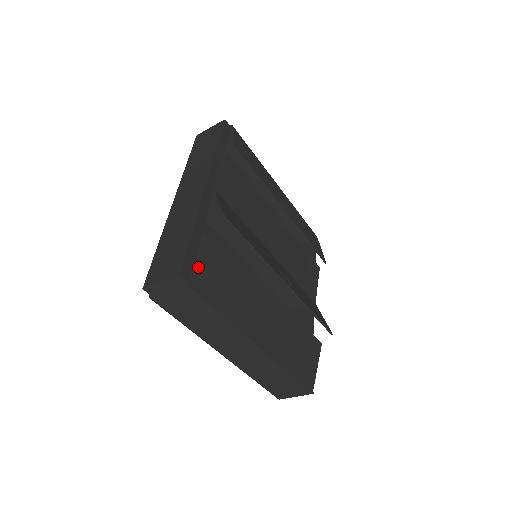
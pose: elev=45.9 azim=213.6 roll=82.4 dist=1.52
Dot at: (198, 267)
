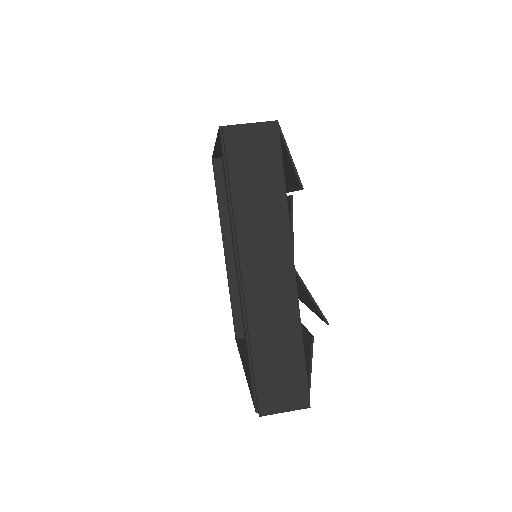
Dot at: (310, 382)
